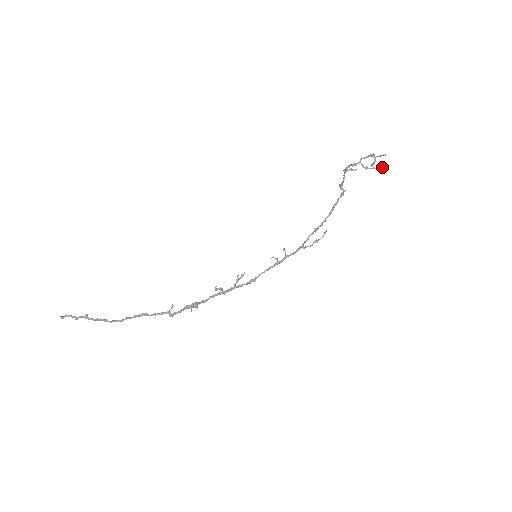
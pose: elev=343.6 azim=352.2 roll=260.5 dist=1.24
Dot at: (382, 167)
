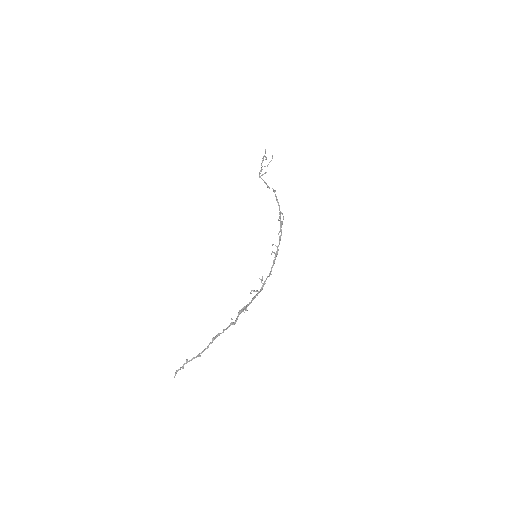
Dot at: (272, 157)
